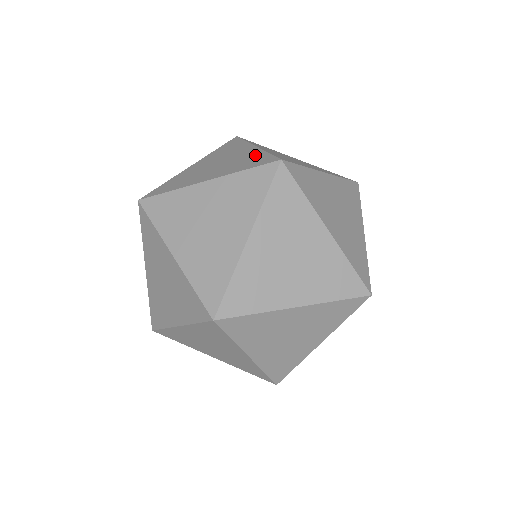
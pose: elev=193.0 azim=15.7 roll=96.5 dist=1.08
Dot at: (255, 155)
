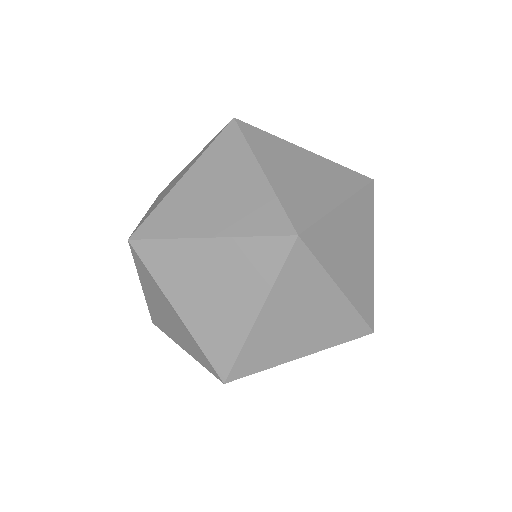
Dot at: occluded
